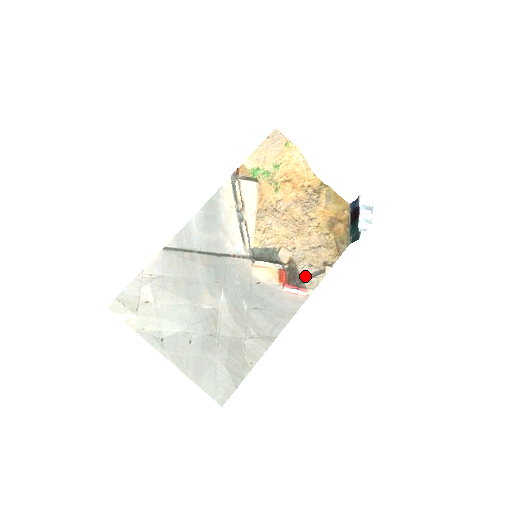
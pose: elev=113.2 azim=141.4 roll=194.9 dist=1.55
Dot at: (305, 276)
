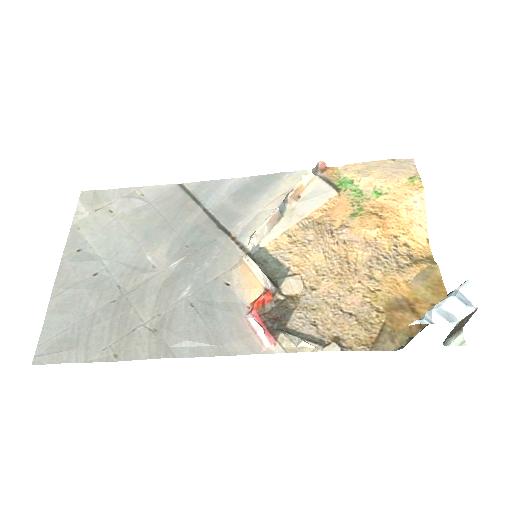
Dot at: (293, 329)
